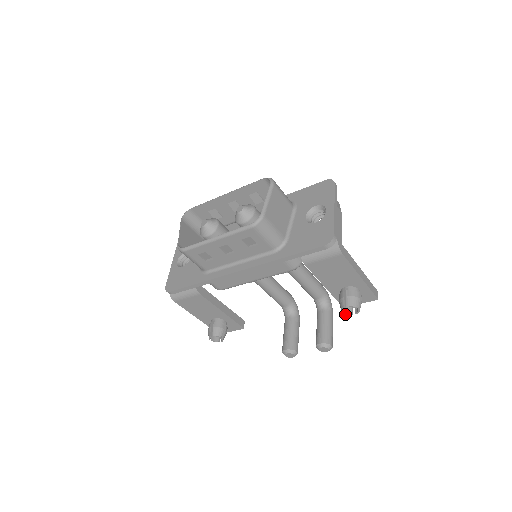
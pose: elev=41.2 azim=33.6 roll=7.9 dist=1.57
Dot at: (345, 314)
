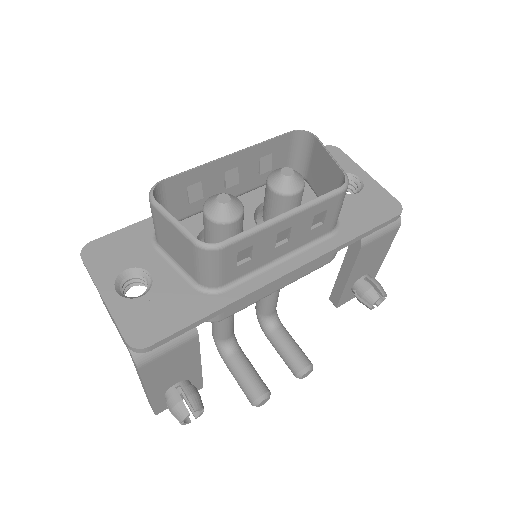
Dot at: (370, 309)
